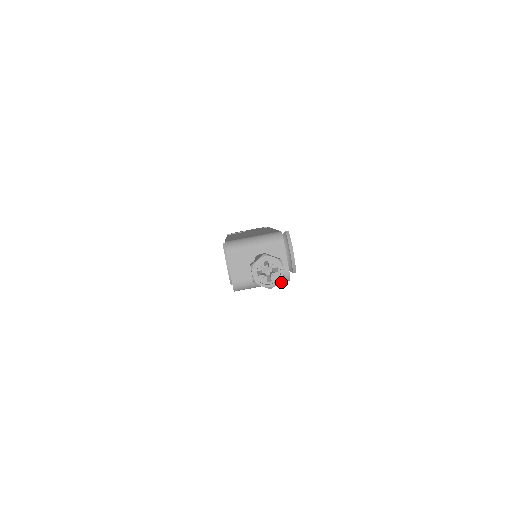
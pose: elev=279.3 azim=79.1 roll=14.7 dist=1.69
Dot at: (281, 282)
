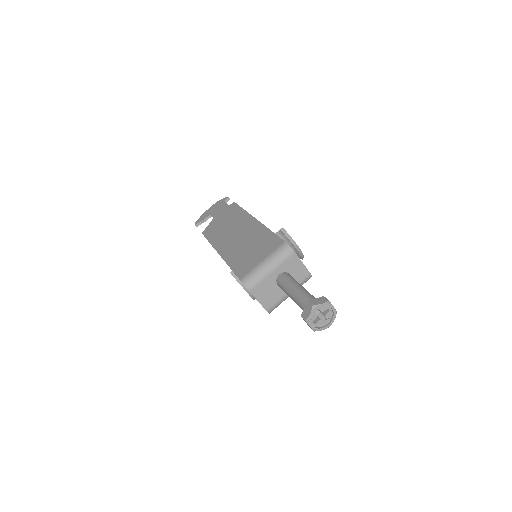
Dot at: occluded
